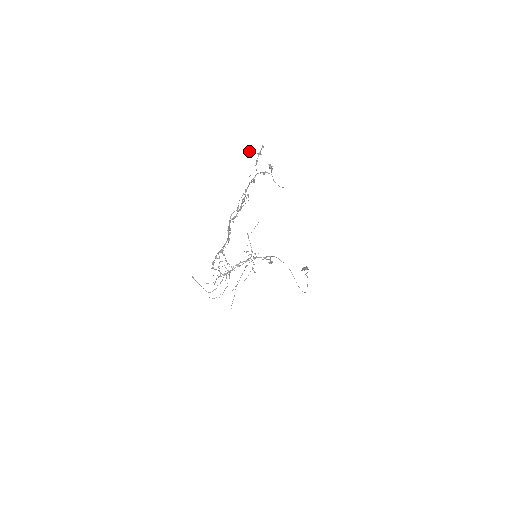
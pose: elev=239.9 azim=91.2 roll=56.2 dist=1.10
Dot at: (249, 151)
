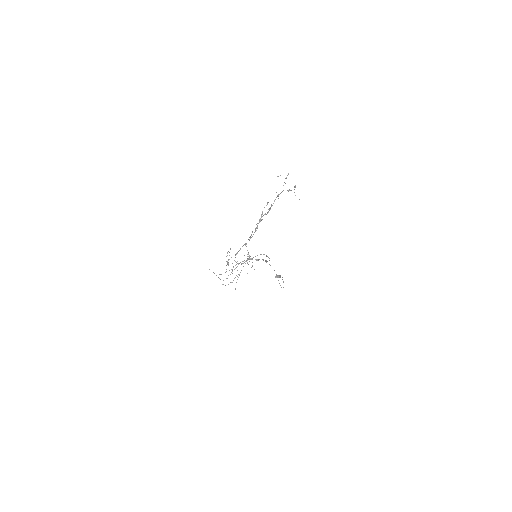
Dot at: (277, 176)
